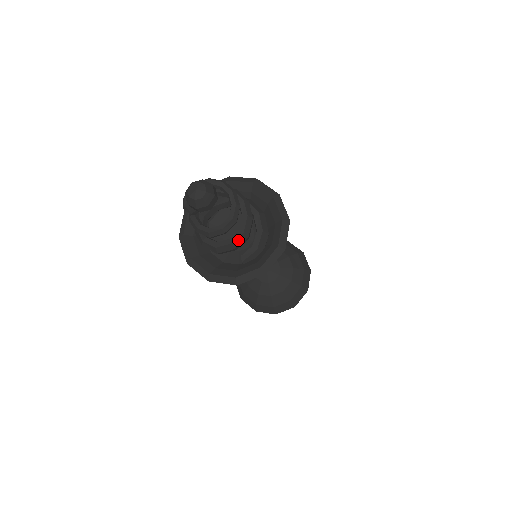
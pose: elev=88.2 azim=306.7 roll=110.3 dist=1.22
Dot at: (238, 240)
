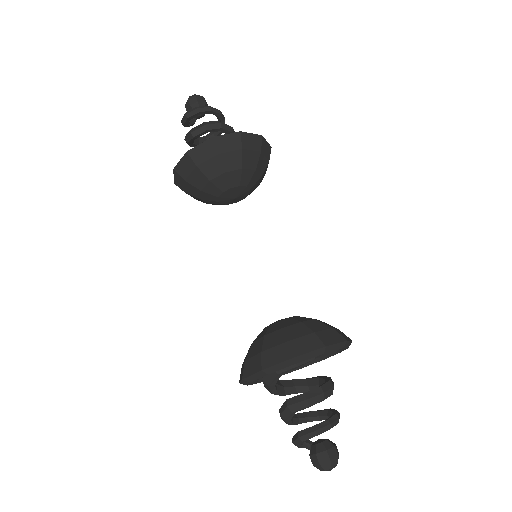
Dot at: occluded
